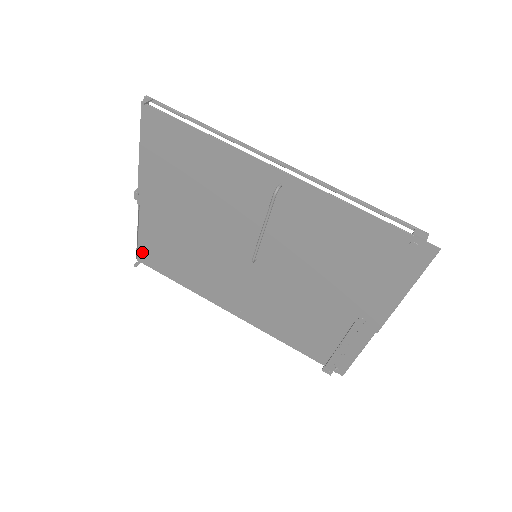
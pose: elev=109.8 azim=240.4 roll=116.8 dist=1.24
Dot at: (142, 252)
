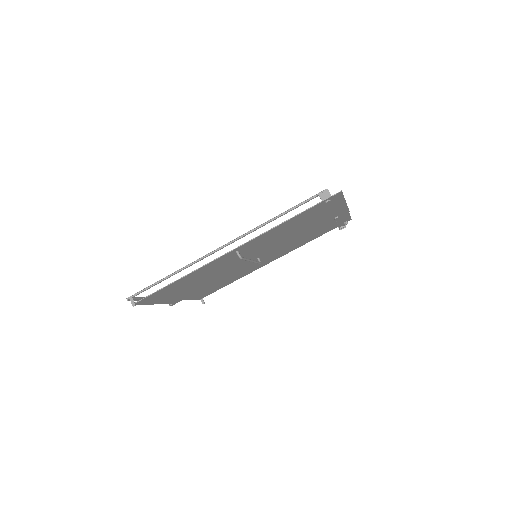
Dot at: (198, 298)
